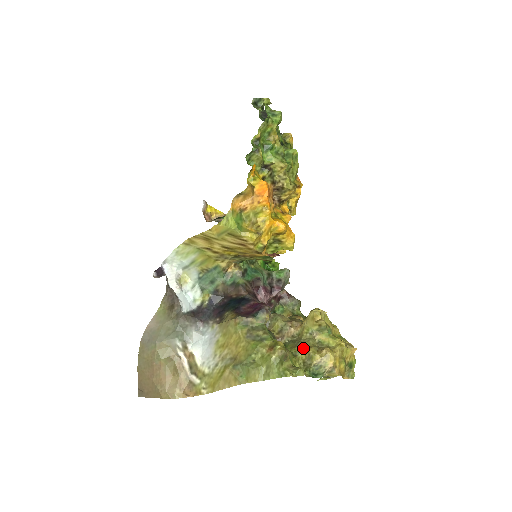
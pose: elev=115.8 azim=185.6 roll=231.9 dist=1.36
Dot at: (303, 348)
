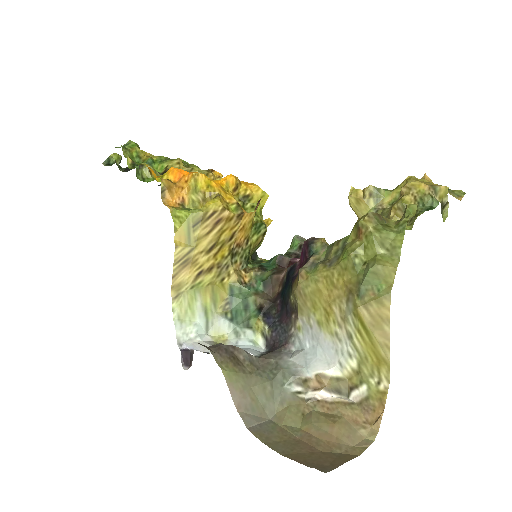
Dot at: (388, 218)
